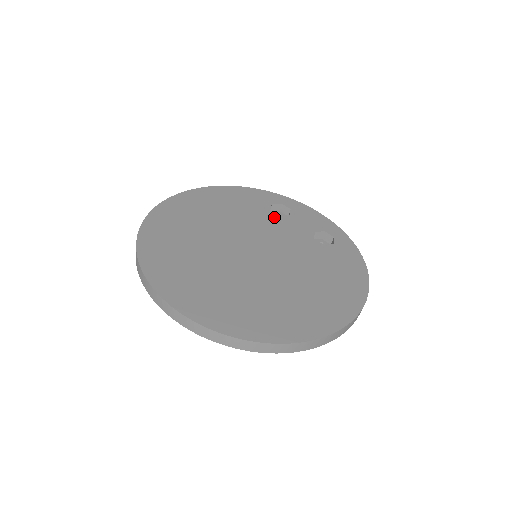
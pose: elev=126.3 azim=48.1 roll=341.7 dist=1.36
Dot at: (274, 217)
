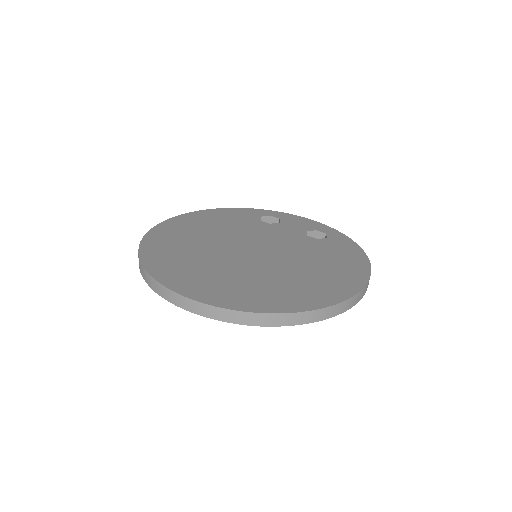
Dot at: (266, 225)
